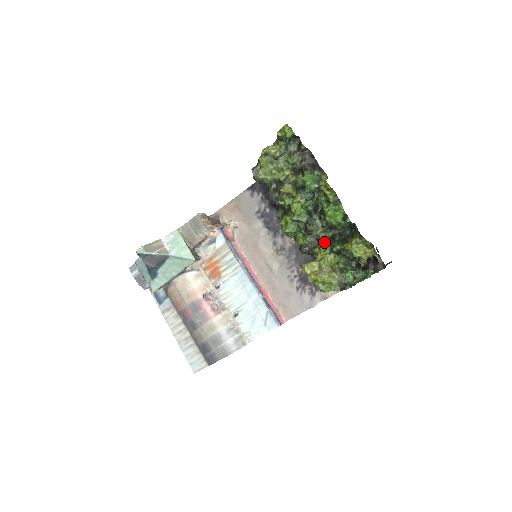
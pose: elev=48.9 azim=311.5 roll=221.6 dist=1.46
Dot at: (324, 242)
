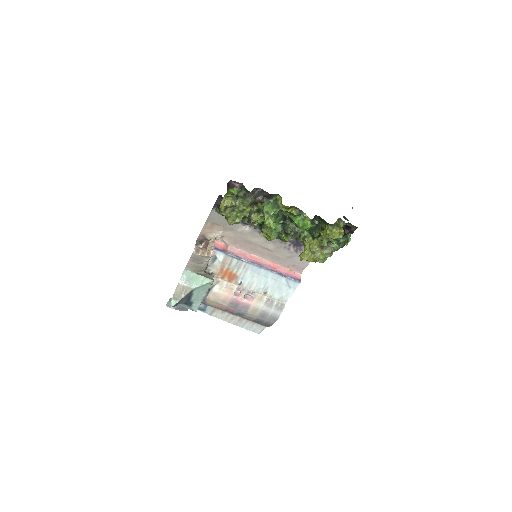
Dot at: (304, 234)
